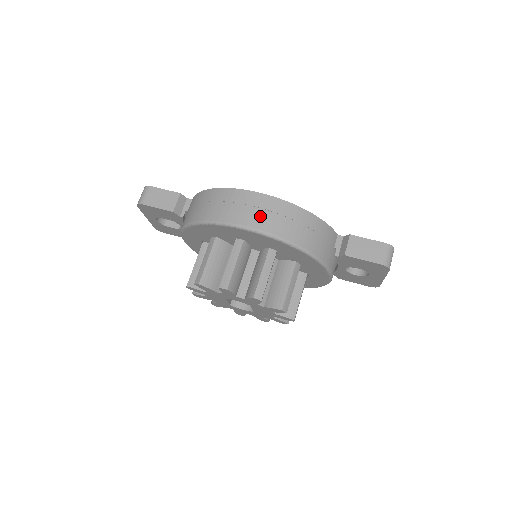
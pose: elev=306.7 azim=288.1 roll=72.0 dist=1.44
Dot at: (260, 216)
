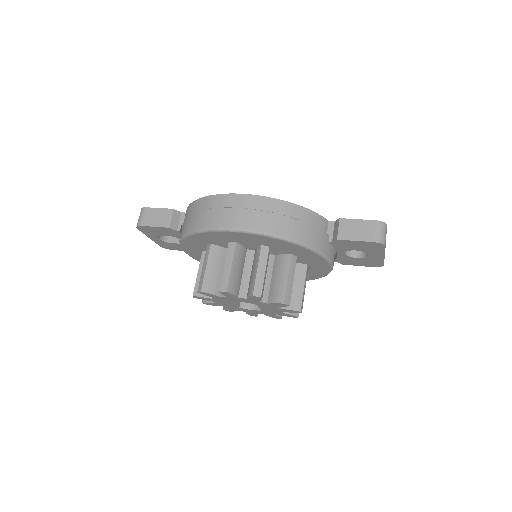
Dot at: (245, 216)
